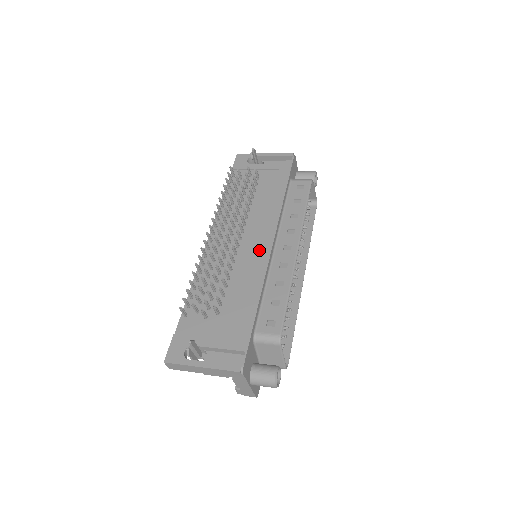
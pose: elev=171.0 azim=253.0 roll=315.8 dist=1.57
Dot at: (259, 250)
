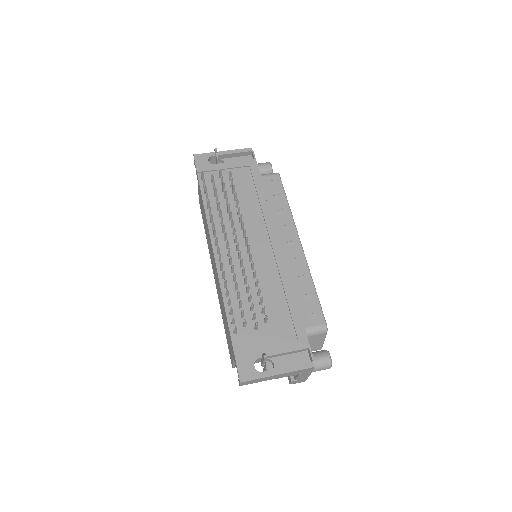
Dot at: (270, 252)
